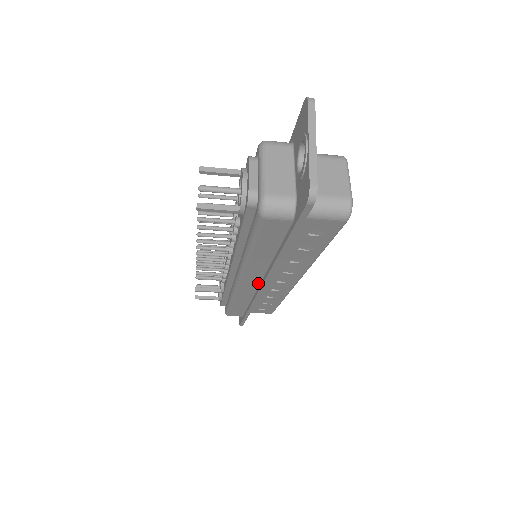
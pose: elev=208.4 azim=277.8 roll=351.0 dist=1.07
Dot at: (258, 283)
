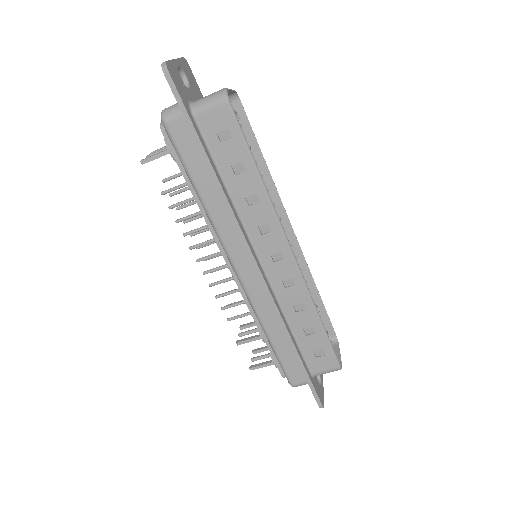
Dot at: (251, 263)
